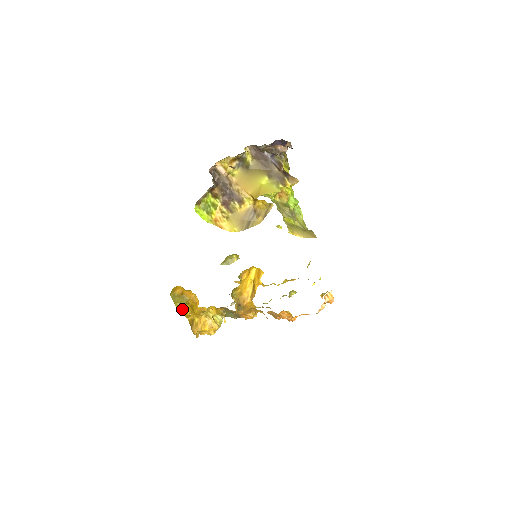
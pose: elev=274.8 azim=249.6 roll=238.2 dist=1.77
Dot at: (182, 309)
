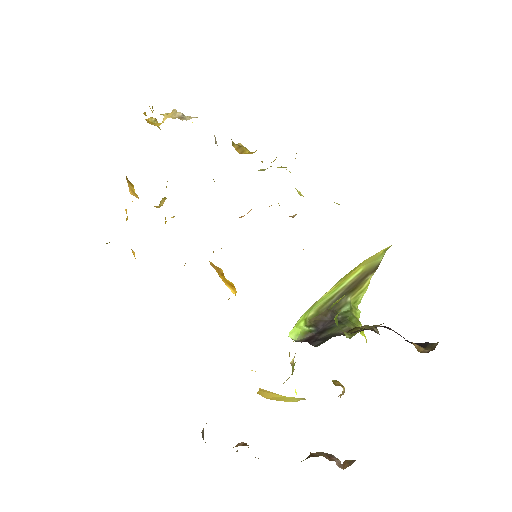
Dot at: occluded
